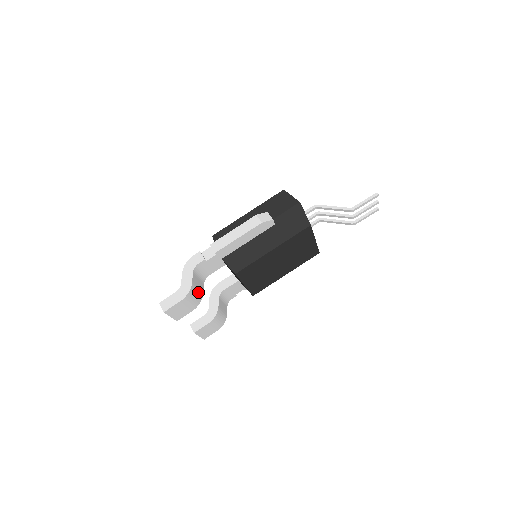
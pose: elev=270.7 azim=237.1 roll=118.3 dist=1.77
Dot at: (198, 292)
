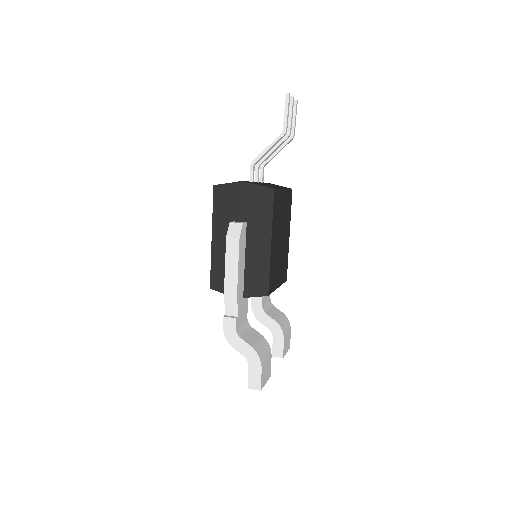
Dot at: (260, 342)
